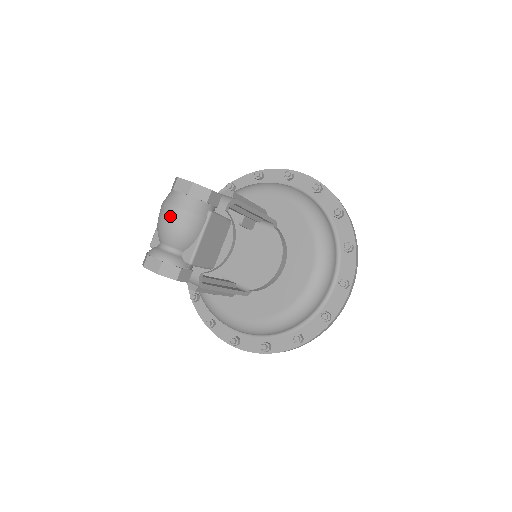
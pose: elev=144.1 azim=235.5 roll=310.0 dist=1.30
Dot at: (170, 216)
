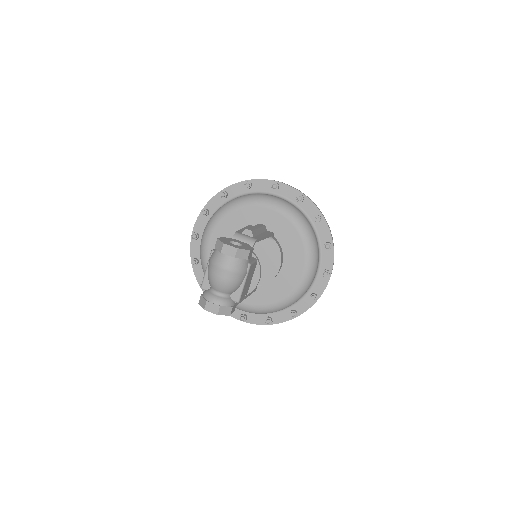
Dot at: (223, 274)
